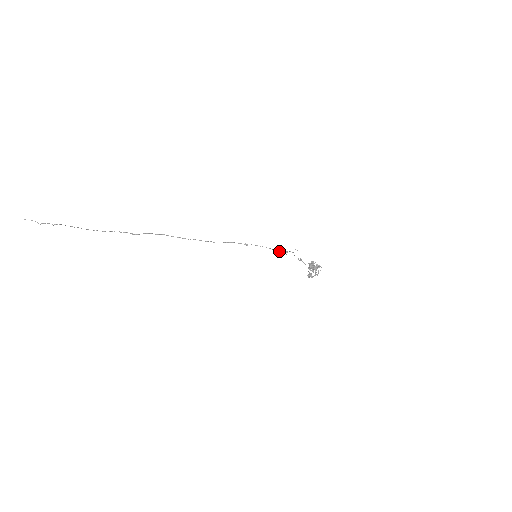
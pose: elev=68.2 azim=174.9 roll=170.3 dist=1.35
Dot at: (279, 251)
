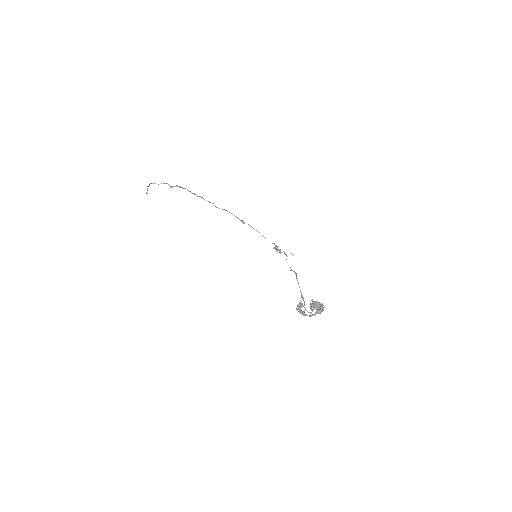
Dot at: occluded
